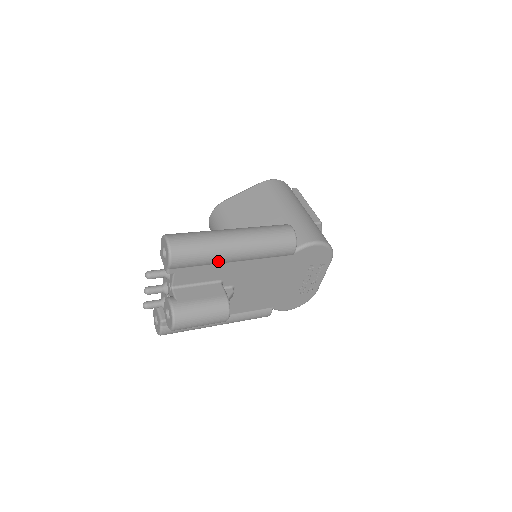
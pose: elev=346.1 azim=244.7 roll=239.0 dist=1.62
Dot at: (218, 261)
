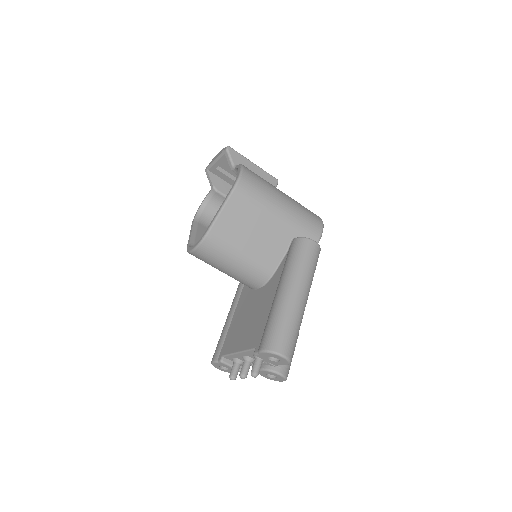
Dot at: occluded
